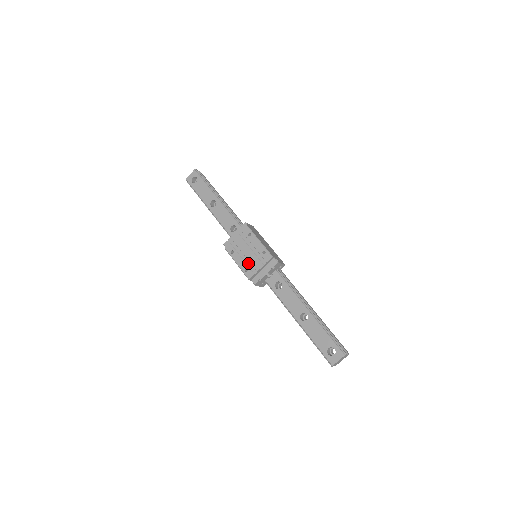
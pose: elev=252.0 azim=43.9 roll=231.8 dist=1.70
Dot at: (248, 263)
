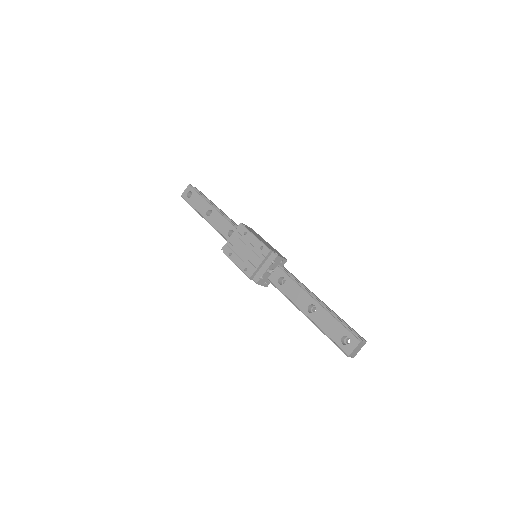
Dot at: (247, 262)
